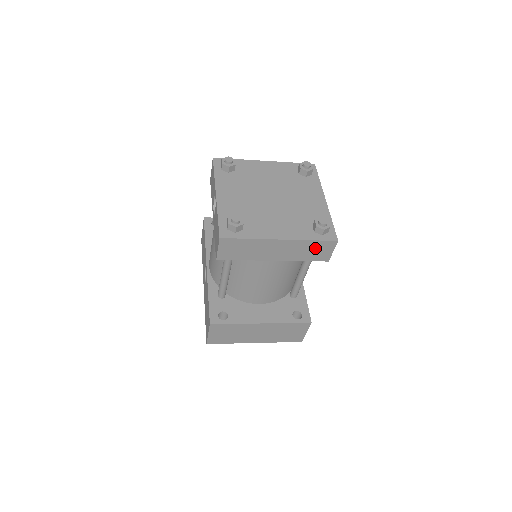
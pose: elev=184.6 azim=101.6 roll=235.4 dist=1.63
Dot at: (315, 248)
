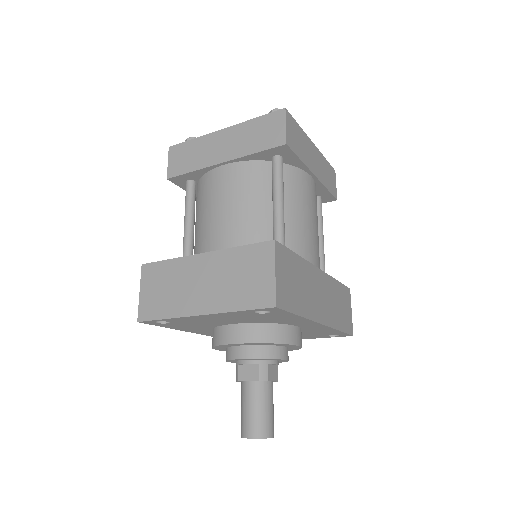
Dot at: (263, 129)
